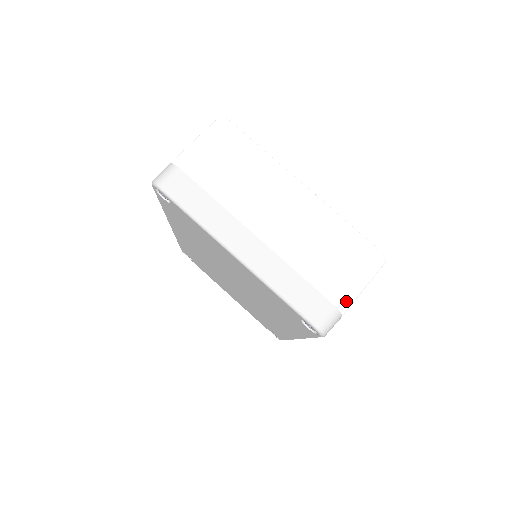
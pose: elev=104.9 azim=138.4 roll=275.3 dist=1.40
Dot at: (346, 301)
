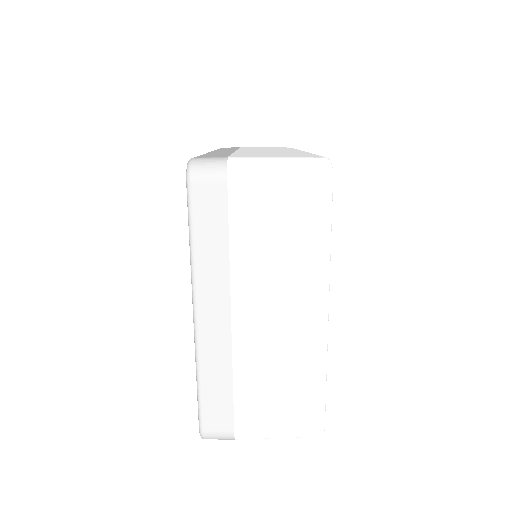
Dot at: (249, 437)
